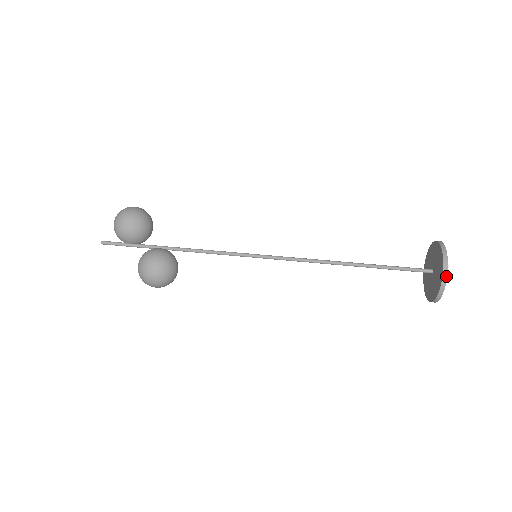
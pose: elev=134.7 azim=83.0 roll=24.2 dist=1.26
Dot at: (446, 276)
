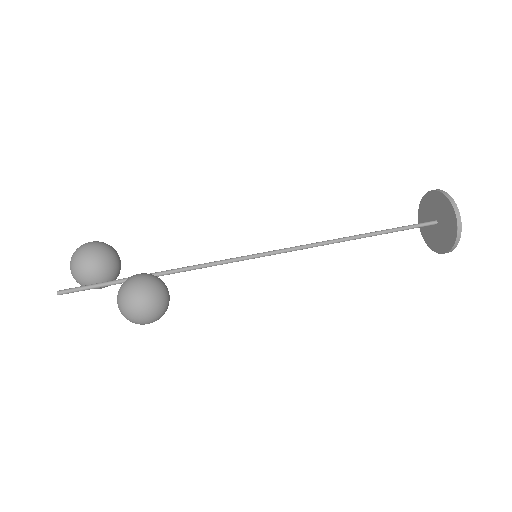
Dot at: (458, 210)
